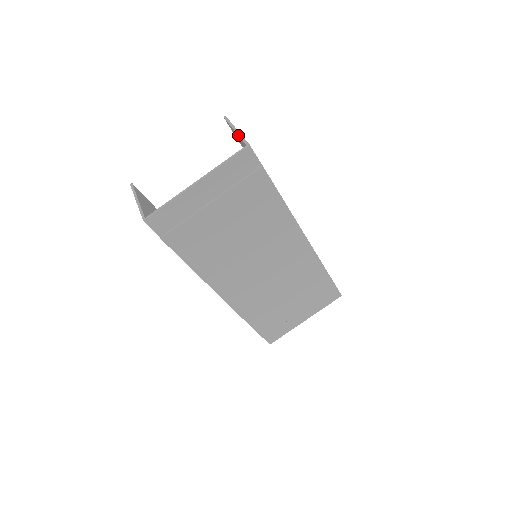
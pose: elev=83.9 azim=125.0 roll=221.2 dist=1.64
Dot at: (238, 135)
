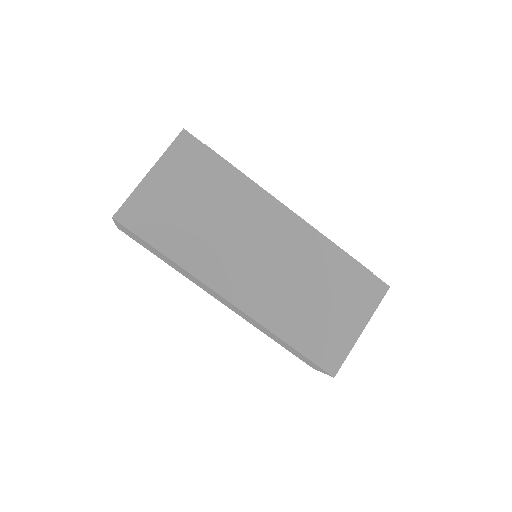
Dot at: occluded
